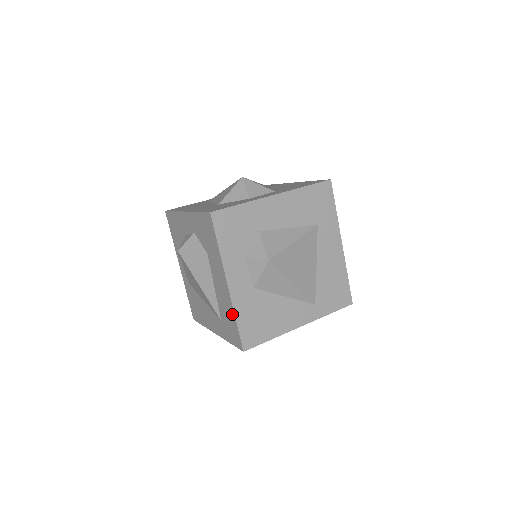
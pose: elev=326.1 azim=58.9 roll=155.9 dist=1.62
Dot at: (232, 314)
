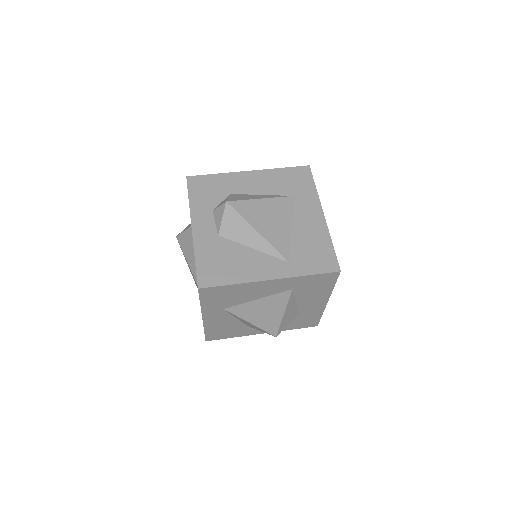
Dot at: occluded
